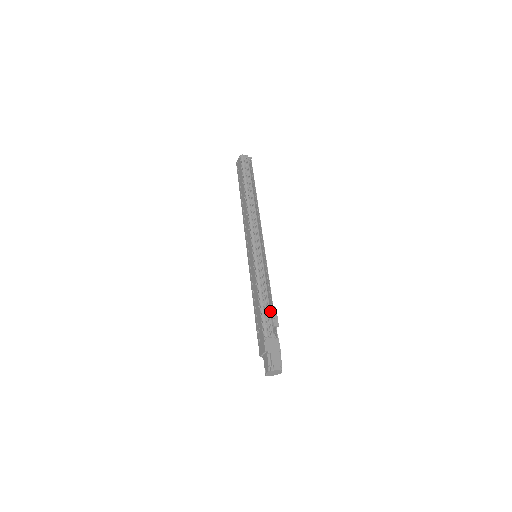
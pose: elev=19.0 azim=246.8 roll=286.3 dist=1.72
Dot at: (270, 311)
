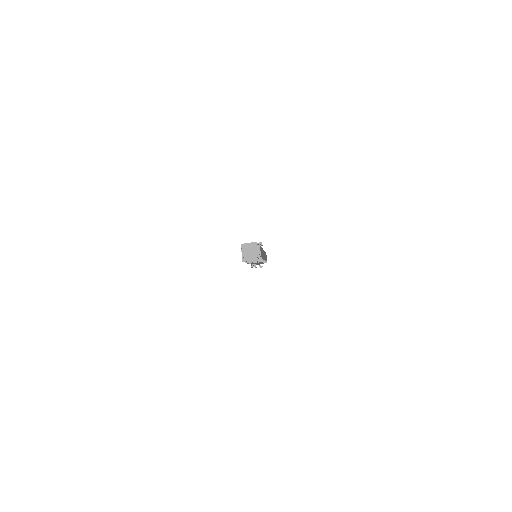
Dot at: occluded
